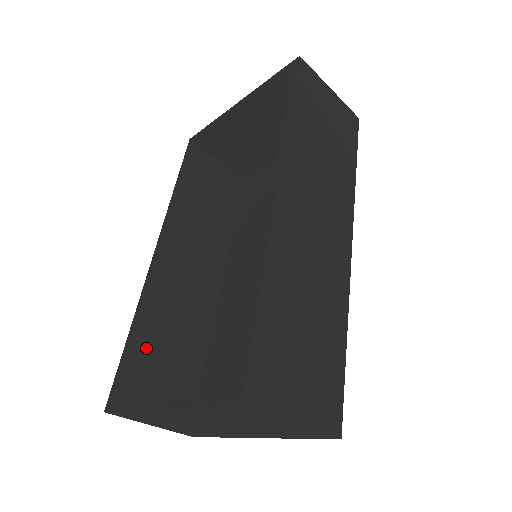
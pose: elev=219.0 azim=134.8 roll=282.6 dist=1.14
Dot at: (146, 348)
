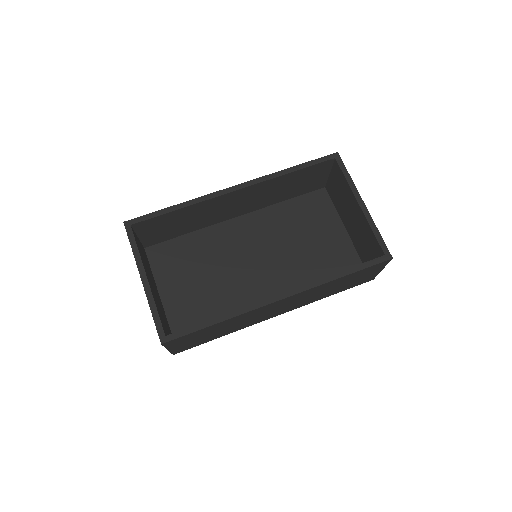
Dot at: (171, 218)
